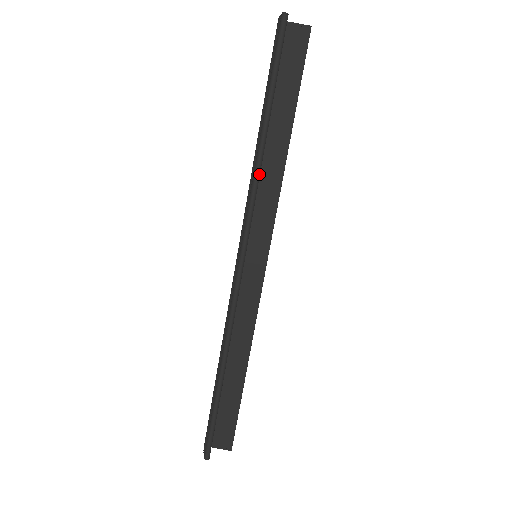
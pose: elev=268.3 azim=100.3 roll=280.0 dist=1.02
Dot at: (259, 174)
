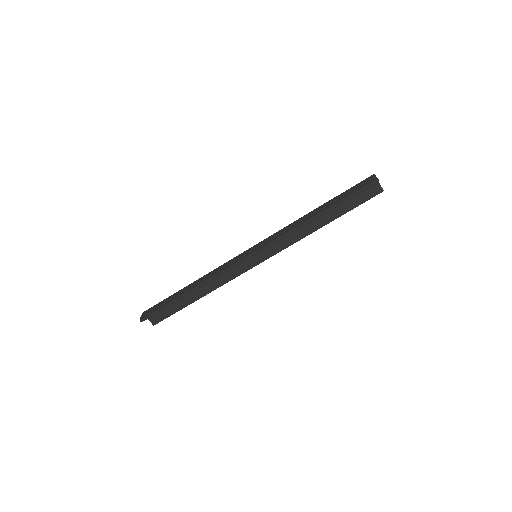
Dot at: (296, 230)
